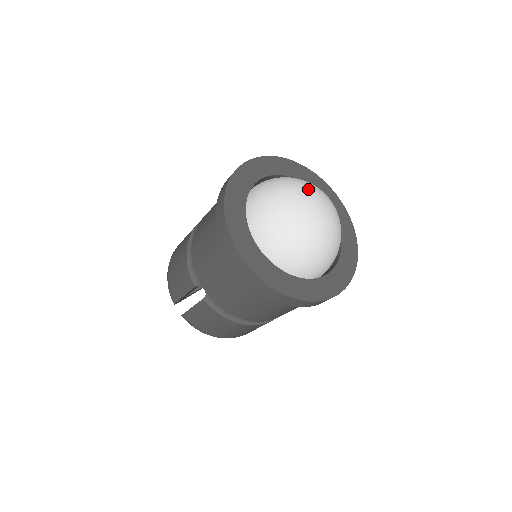
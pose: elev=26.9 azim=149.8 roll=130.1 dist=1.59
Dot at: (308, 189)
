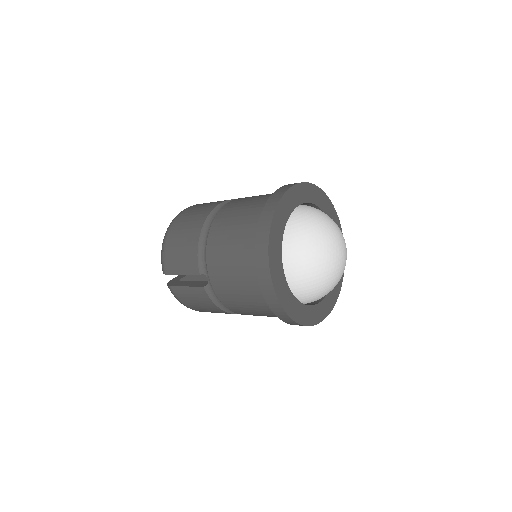
Dot at: (336, 233)
